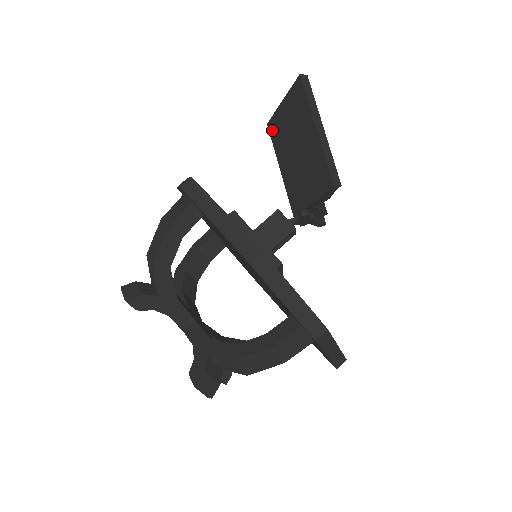
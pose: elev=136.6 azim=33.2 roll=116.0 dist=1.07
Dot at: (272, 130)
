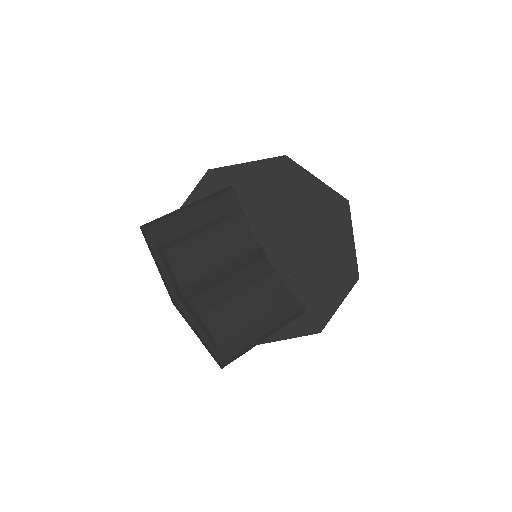
Dot at: occluded
